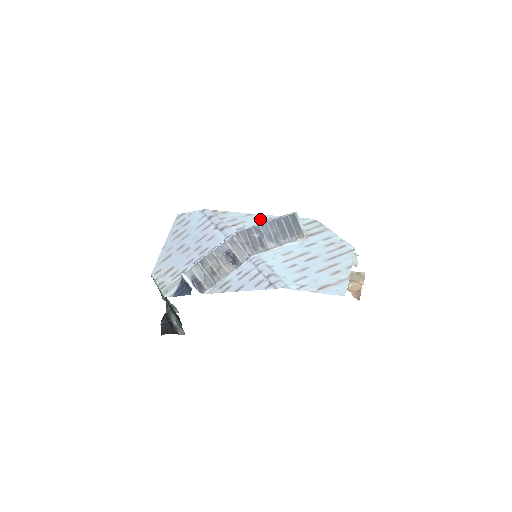
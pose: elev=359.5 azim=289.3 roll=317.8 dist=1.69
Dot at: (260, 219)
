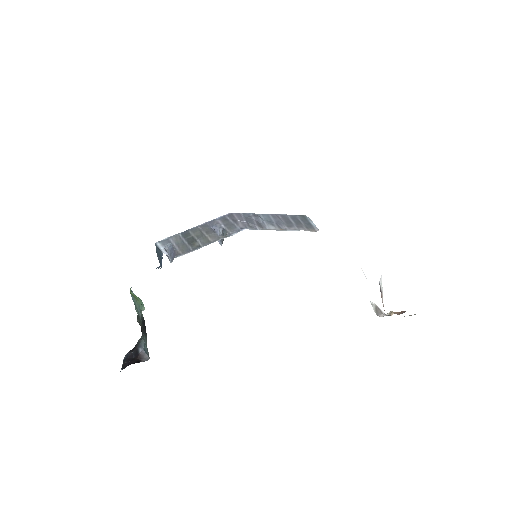
Dot at: occluded
